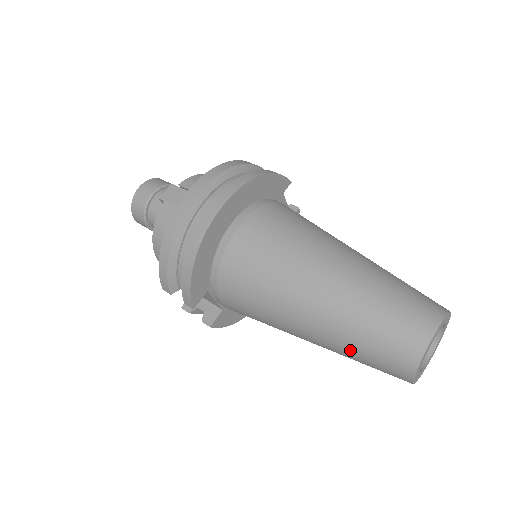
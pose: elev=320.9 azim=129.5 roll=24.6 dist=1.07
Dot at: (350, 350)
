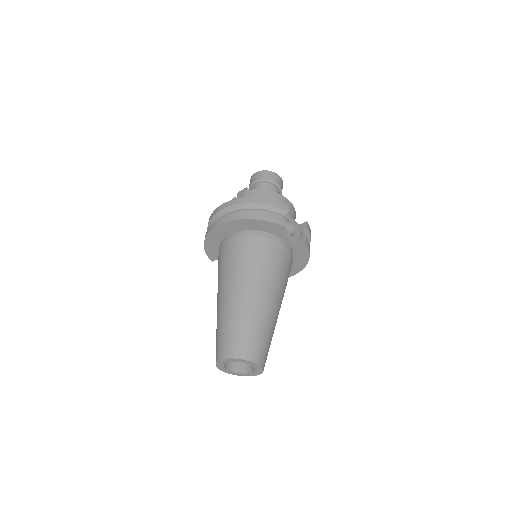
Dot at: occluded
